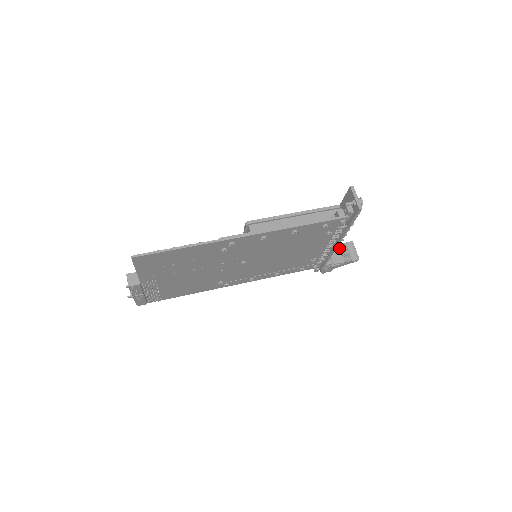
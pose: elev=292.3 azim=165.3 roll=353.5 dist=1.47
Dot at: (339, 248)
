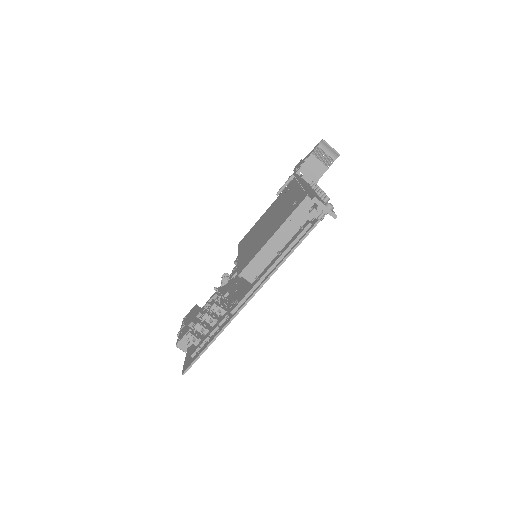
Dot at: (315, 157)
